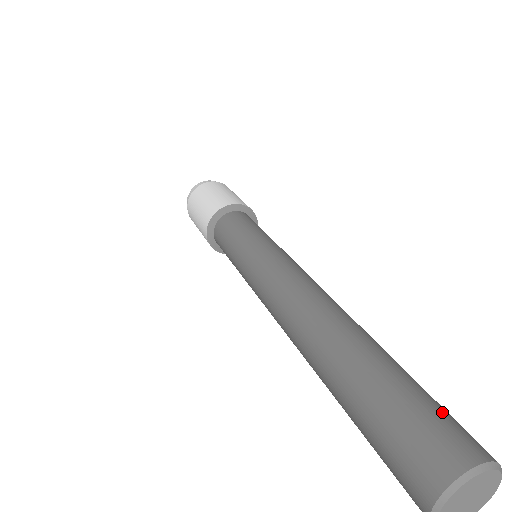
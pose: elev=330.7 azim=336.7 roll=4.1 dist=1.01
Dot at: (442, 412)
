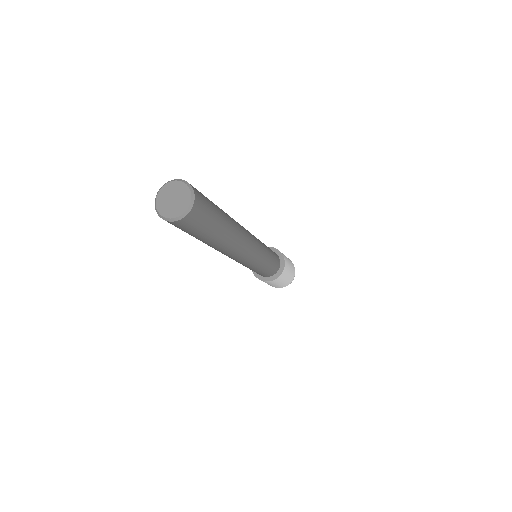
Dot at: occluded
